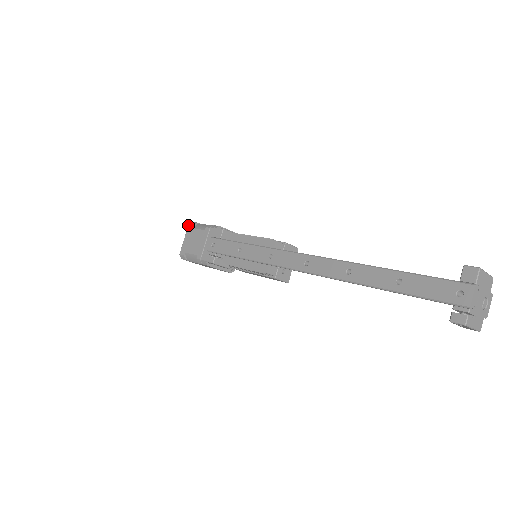
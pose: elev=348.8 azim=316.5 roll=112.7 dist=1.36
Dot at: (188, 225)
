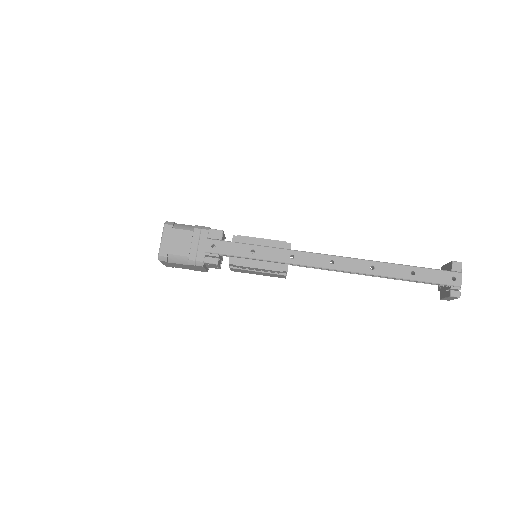
Dot at: (165, 225)
